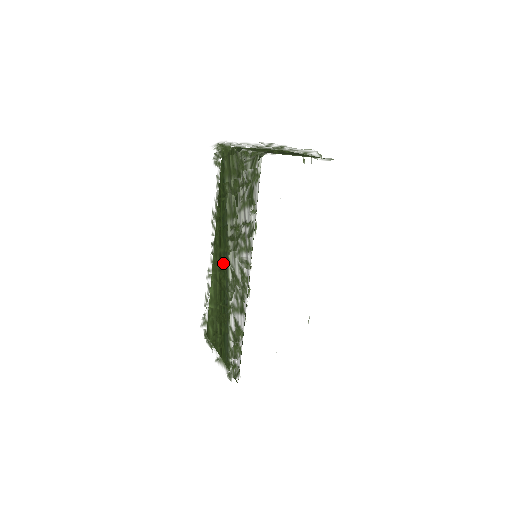
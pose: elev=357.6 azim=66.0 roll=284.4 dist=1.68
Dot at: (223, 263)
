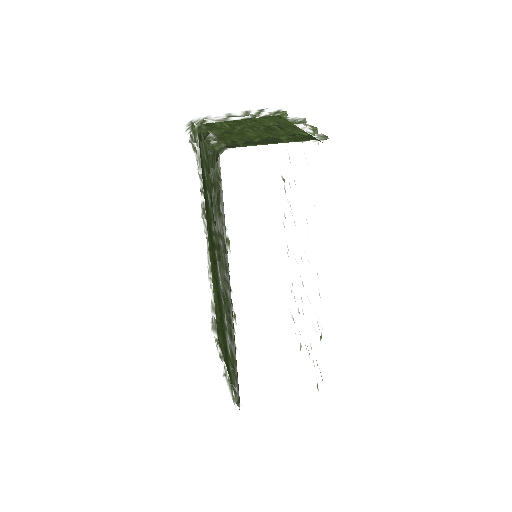
Dot at: (214, 271)
